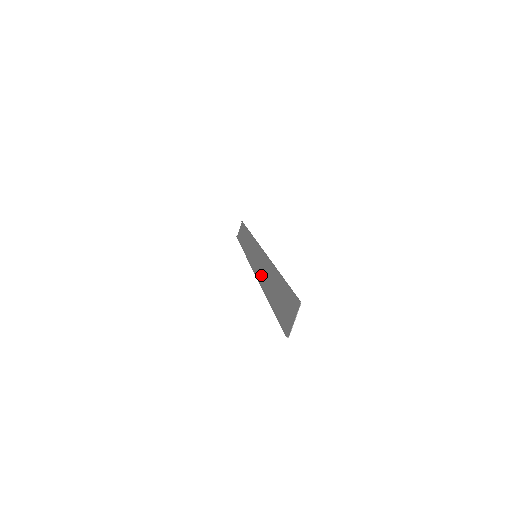
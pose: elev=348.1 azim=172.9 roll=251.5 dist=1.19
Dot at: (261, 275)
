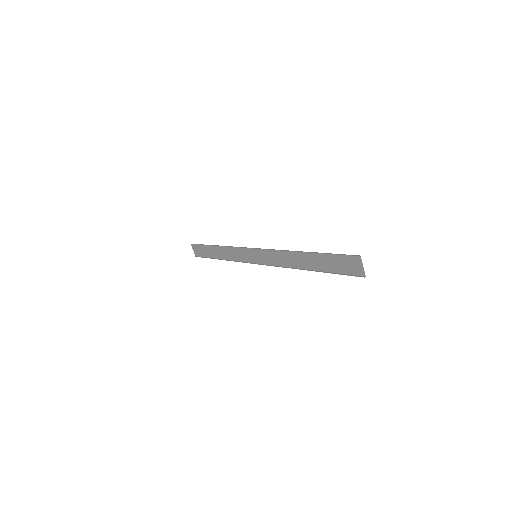
Dot at: (283, 263)
